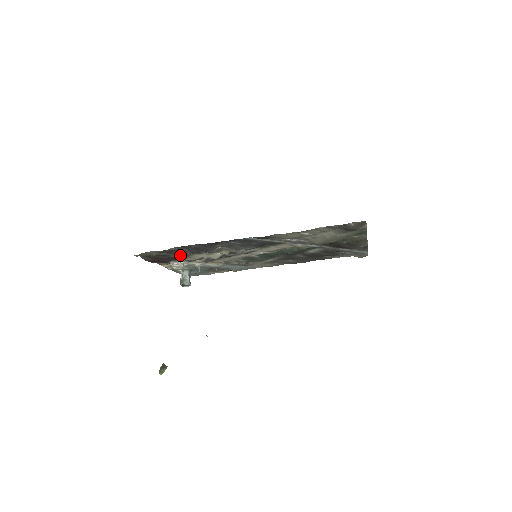
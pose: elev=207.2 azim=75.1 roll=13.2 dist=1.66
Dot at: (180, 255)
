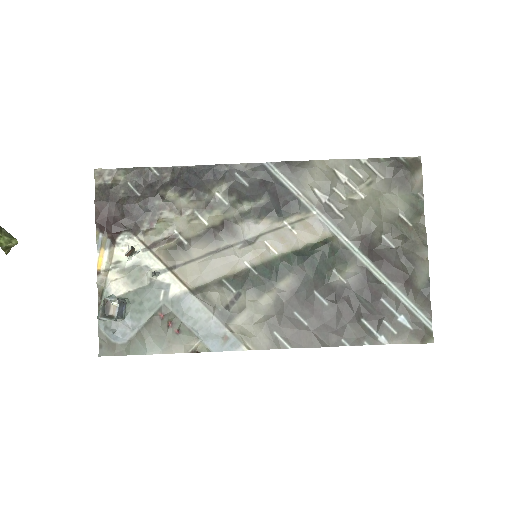
Dot at: (152, 200)
